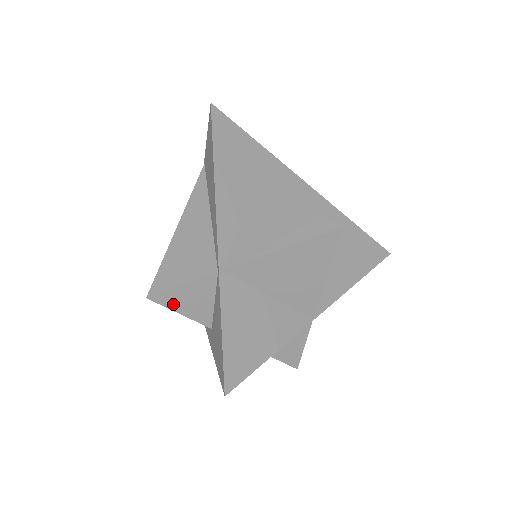
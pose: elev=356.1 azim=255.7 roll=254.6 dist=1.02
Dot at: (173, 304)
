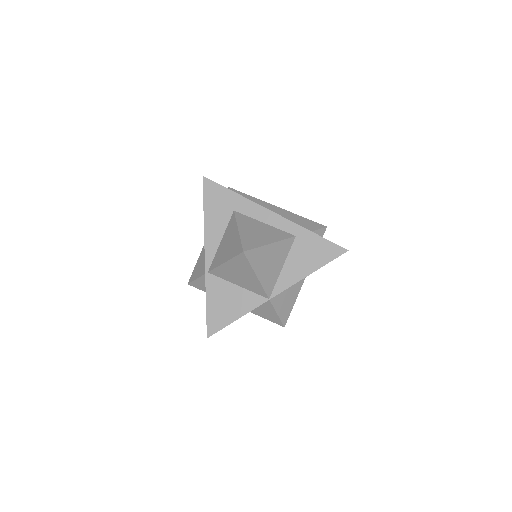
Dot at: (200, 287)
